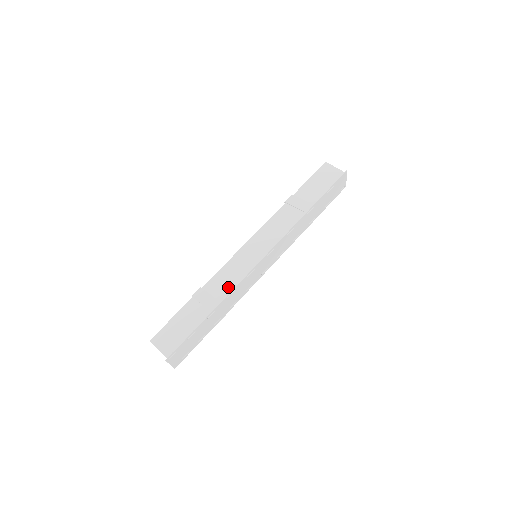
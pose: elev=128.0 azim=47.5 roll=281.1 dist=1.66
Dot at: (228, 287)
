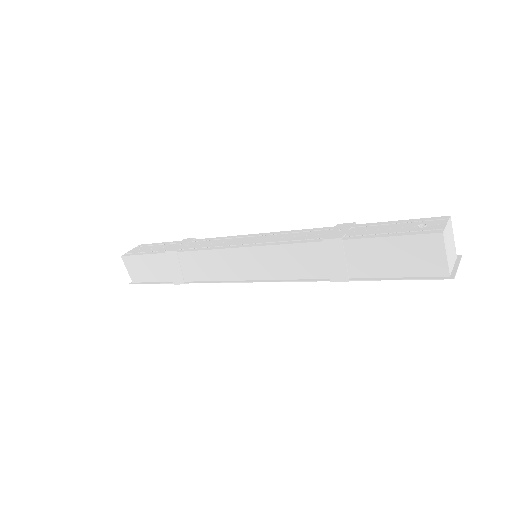
Dot at: (202, 274)
